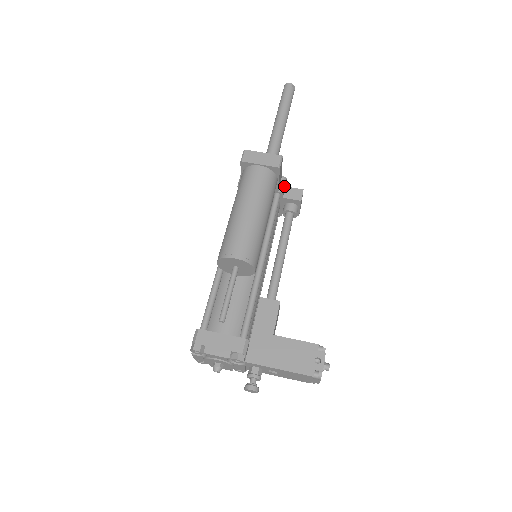
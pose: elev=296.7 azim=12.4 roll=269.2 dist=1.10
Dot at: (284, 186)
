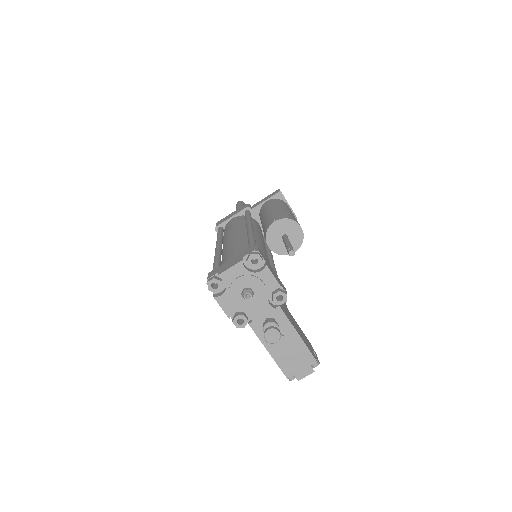
Dot at: occluded
